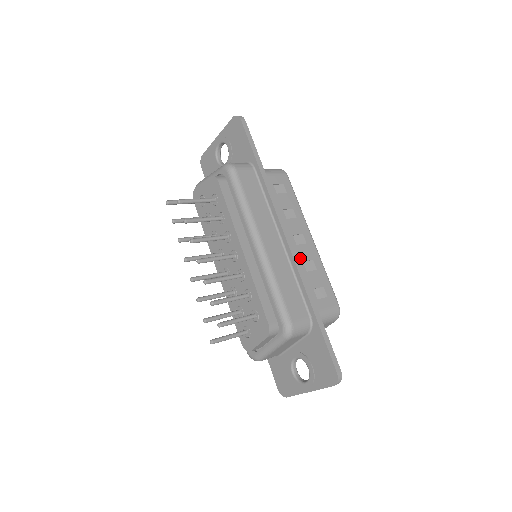
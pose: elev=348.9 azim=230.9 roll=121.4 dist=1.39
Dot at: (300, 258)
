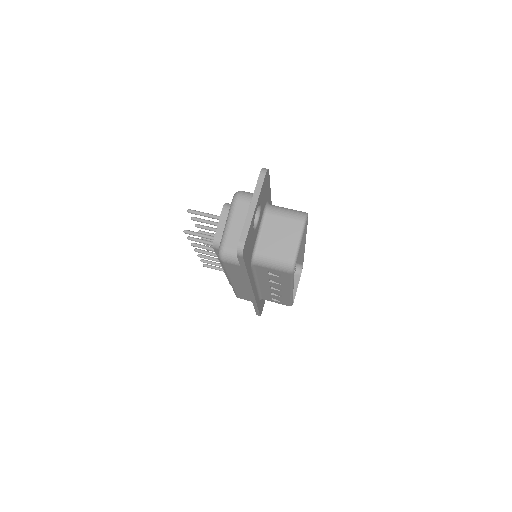
Dot at: (269, 291)
